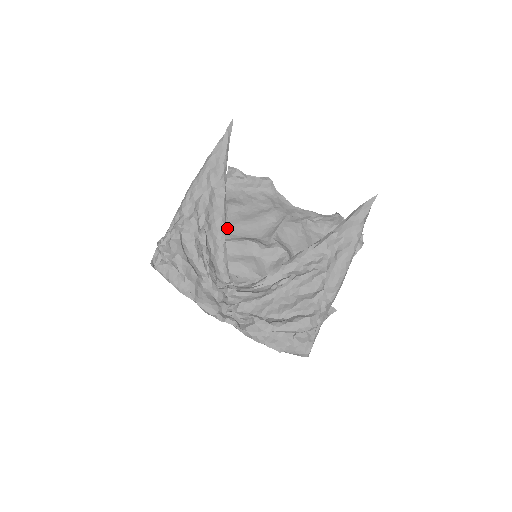
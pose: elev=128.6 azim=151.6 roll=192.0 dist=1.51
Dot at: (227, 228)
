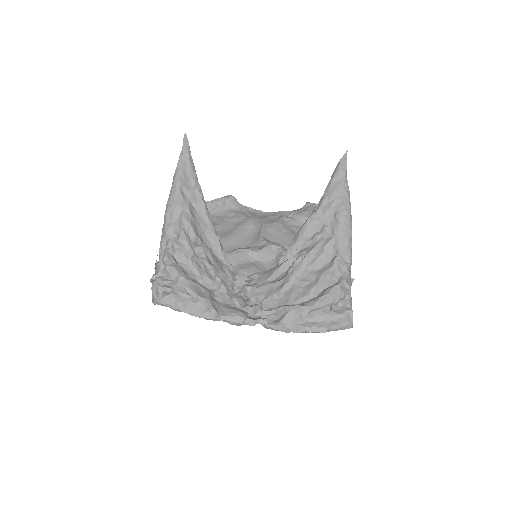
Dot at: occluded
